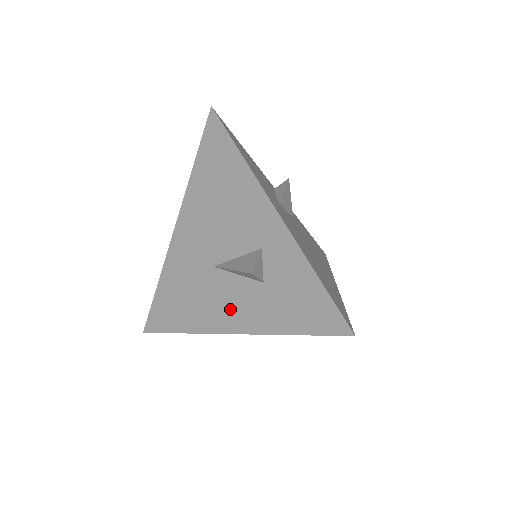
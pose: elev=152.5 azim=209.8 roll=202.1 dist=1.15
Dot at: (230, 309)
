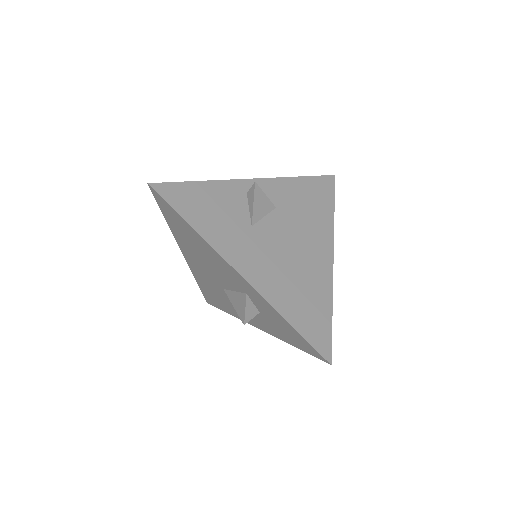
Dot at: occluded
